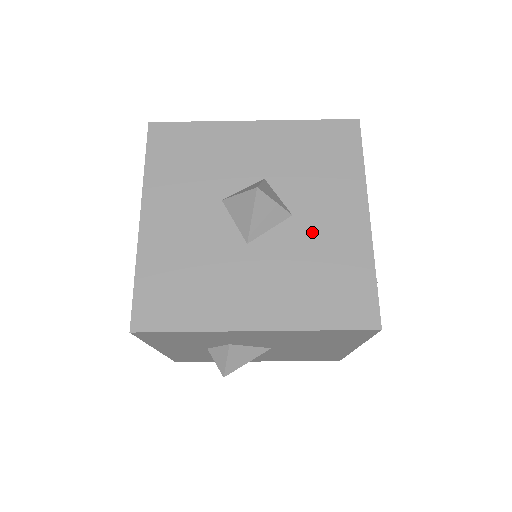
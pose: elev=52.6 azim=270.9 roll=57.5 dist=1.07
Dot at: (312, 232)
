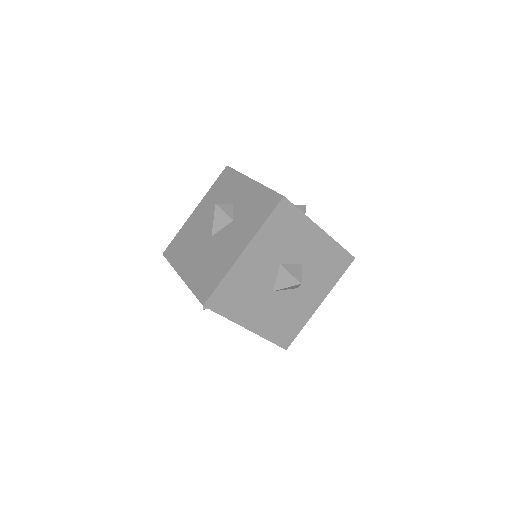
Dot at: (298, 300)
